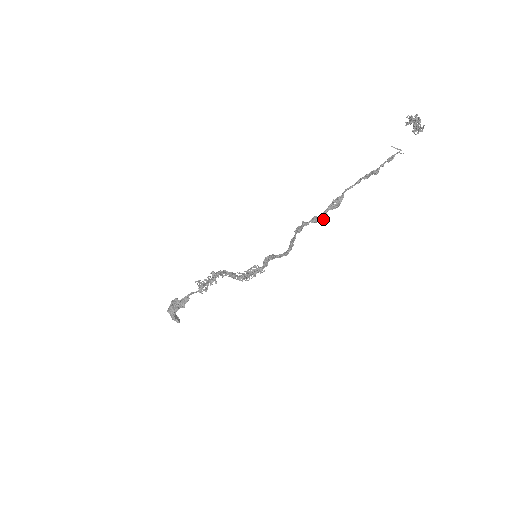
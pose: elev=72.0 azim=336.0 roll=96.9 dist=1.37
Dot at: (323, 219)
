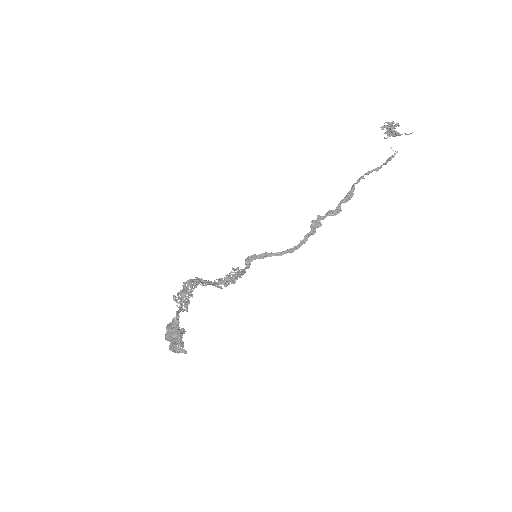
Dot at: (337, 212)
